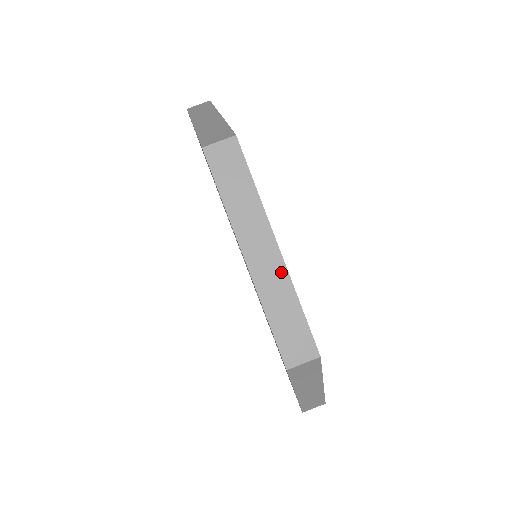
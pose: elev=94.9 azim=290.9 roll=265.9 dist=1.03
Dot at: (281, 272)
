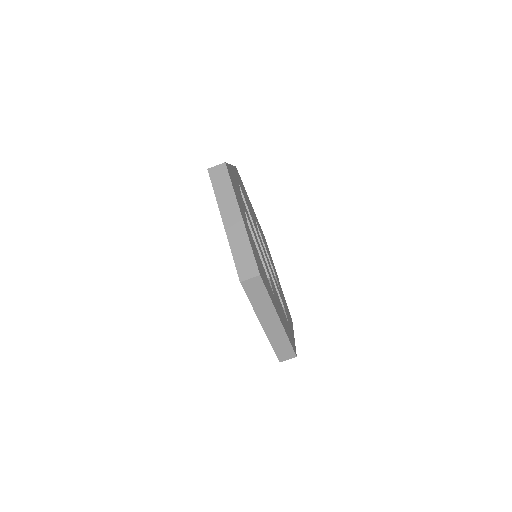
Dot at: (280, 329)
